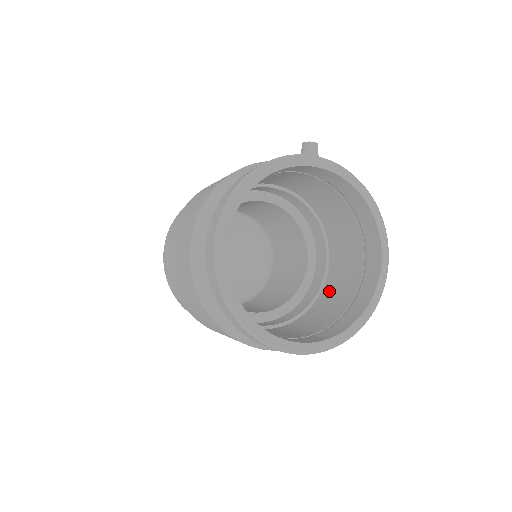
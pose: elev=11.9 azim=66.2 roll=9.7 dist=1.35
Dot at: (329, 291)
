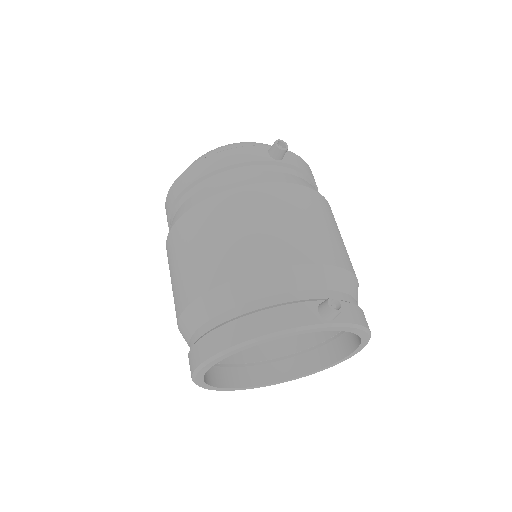
Dot at: occluded
